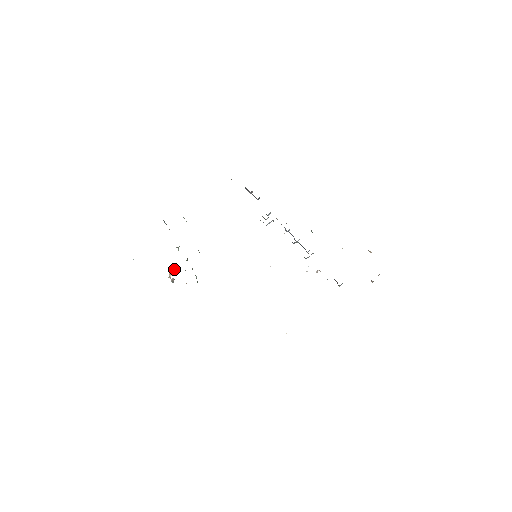
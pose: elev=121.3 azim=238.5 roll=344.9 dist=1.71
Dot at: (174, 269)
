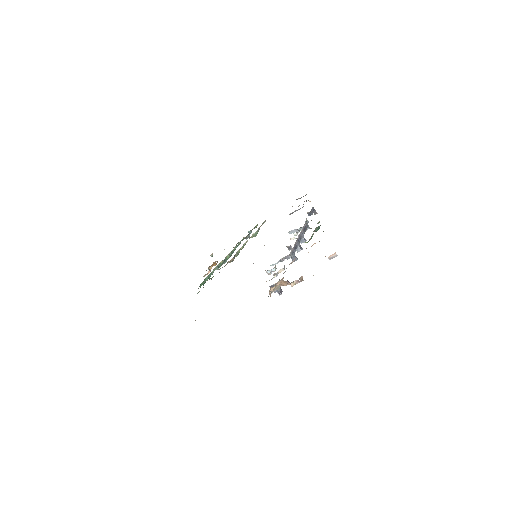
Dot at: occluded
